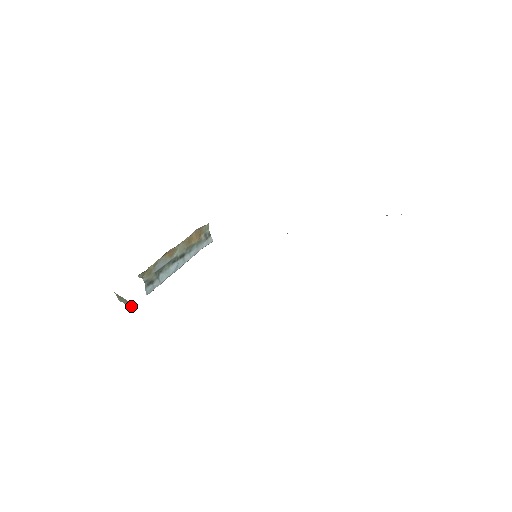
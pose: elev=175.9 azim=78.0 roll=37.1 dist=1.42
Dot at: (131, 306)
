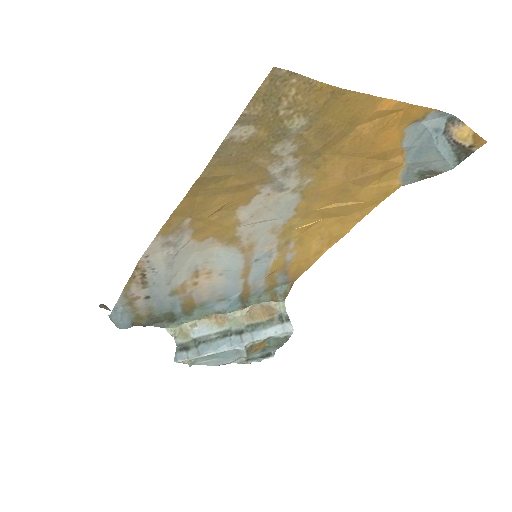
Dot at: occluded
